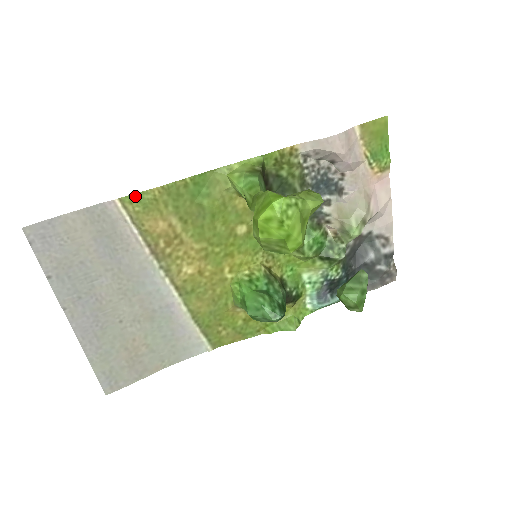
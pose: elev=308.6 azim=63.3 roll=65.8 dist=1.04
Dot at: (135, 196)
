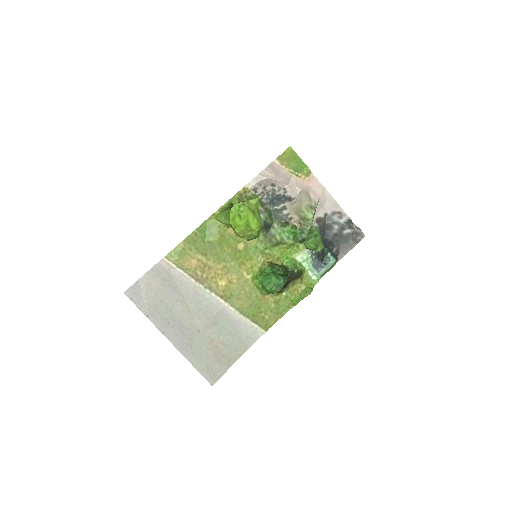
Dot at: (172, 252)
